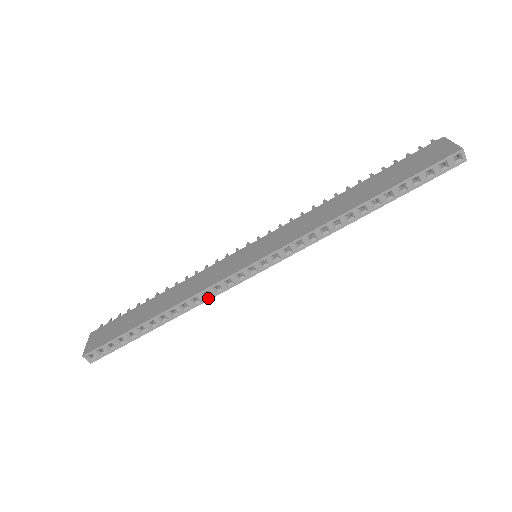
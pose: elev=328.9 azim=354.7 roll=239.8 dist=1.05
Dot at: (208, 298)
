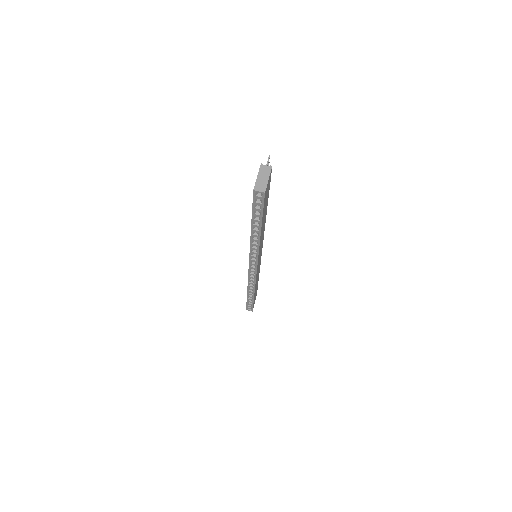
Dot at: (254, 283)
